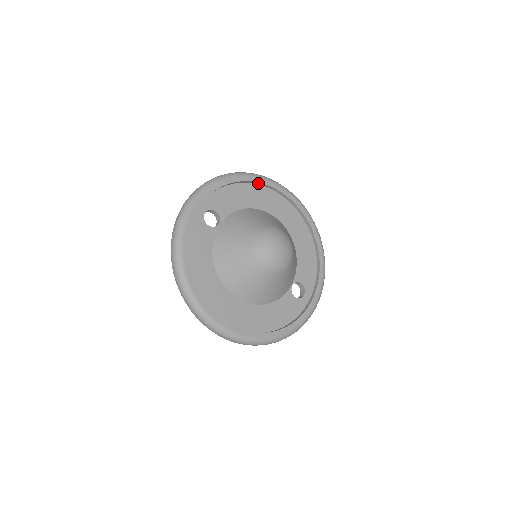
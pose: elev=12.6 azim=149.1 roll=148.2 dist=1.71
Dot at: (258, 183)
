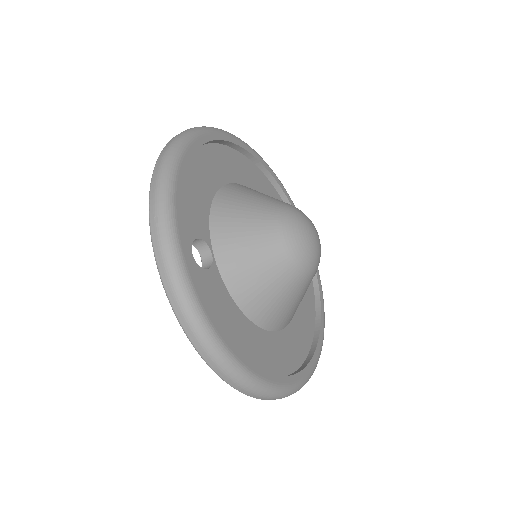
Dot at: (198, 146)
